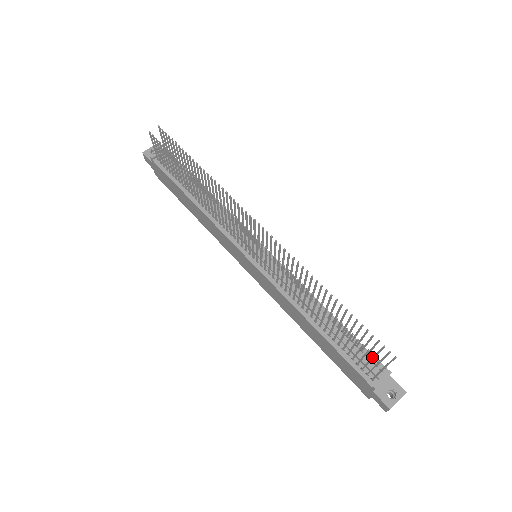
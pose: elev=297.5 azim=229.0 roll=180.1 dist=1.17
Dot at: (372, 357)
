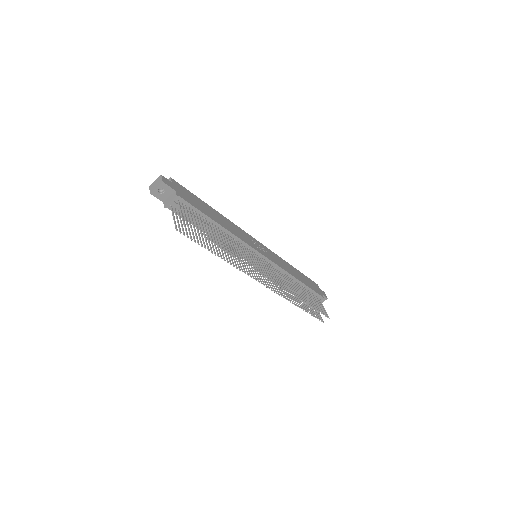
Dot at: occluded
